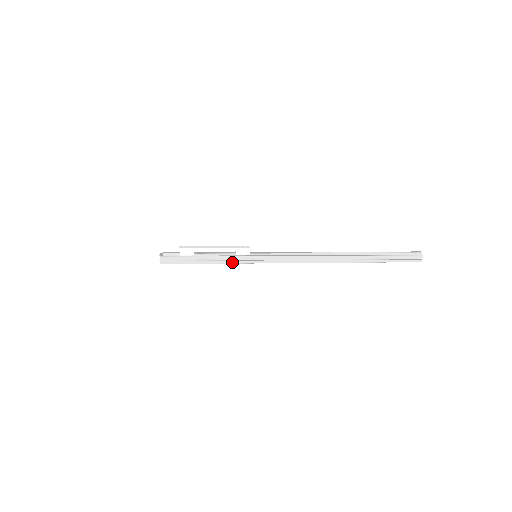
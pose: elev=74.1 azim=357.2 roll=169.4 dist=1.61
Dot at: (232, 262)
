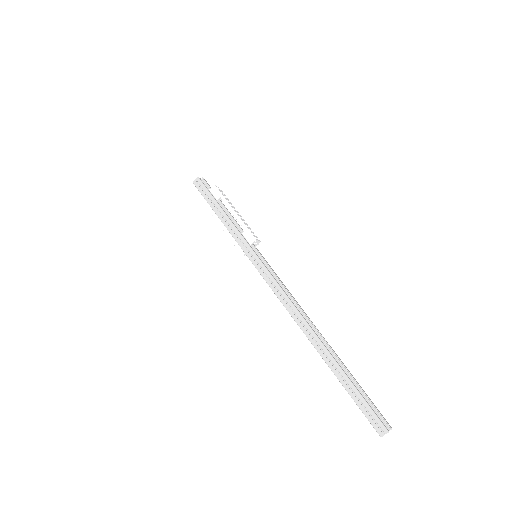
Dot at: (234, 235)
